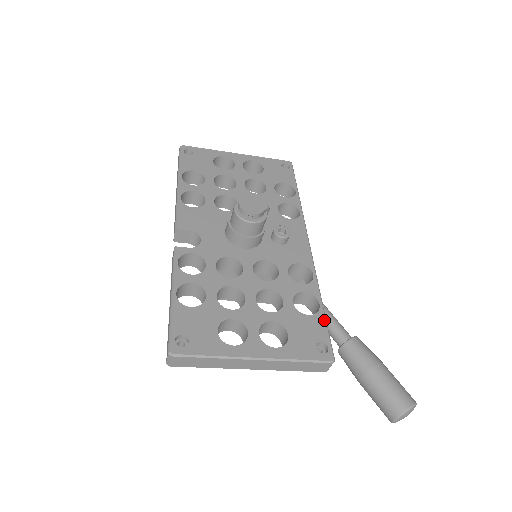
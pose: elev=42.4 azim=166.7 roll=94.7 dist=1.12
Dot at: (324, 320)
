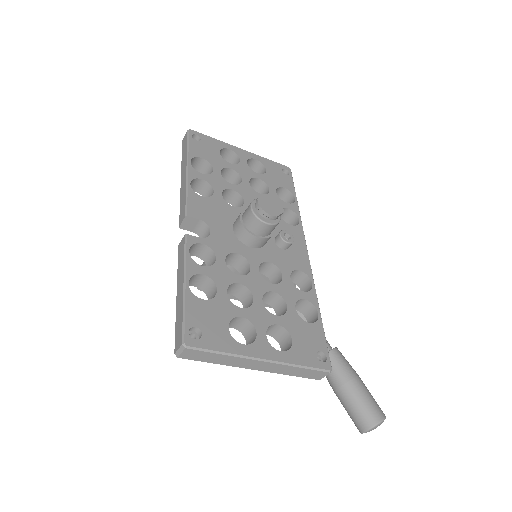
Dot at: (322, 330)
